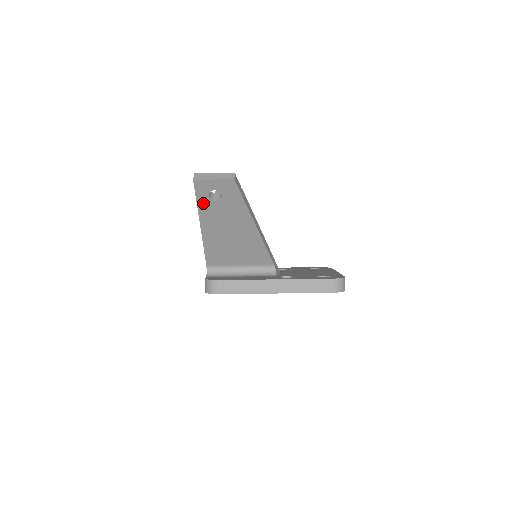
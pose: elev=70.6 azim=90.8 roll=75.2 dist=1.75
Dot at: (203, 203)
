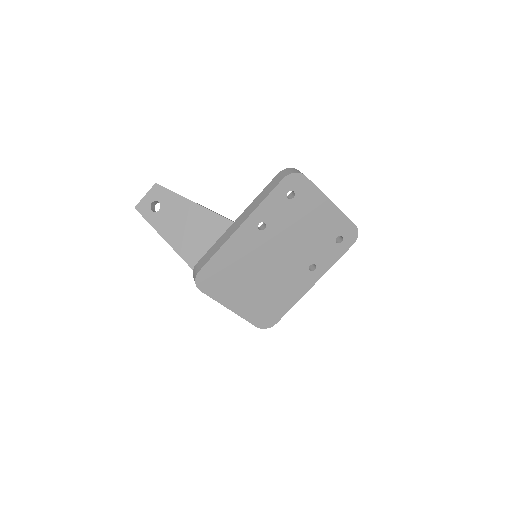
Dot at: (154, 221)
